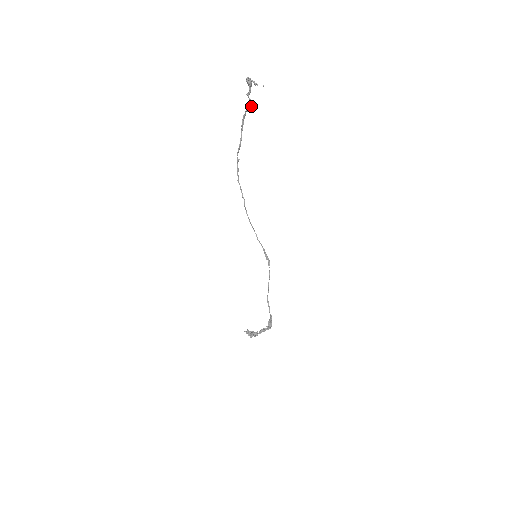
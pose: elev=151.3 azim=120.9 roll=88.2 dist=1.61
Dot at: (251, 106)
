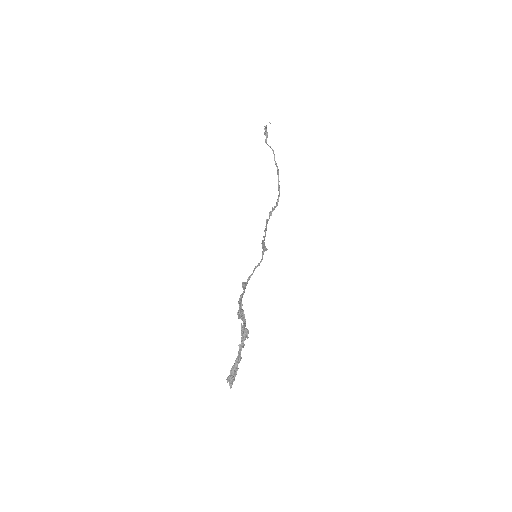
Dot at: (273, 153)
